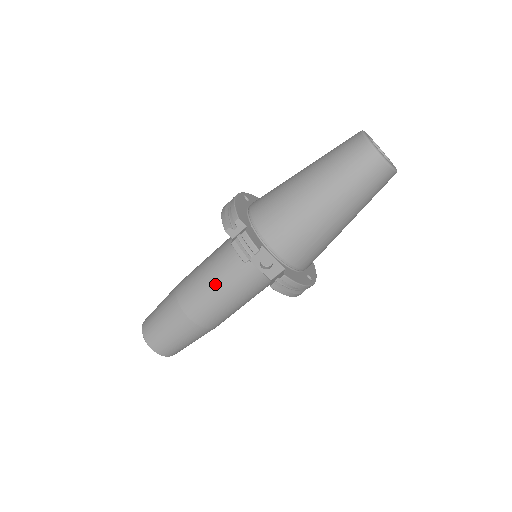
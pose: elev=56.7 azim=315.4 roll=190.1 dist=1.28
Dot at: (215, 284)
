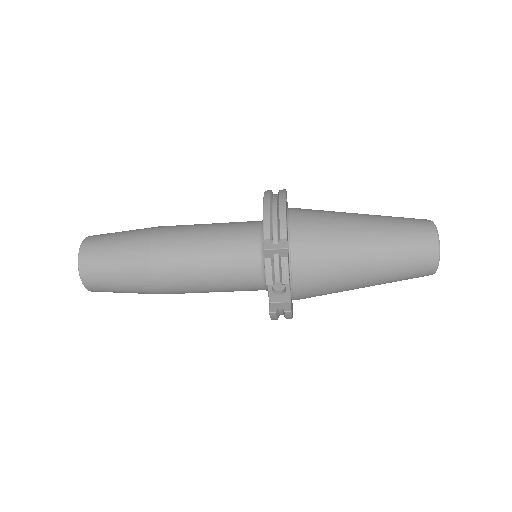
Dot at: (207, 269)
